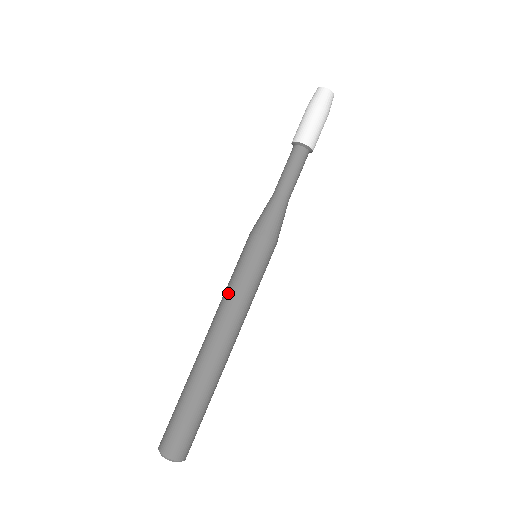
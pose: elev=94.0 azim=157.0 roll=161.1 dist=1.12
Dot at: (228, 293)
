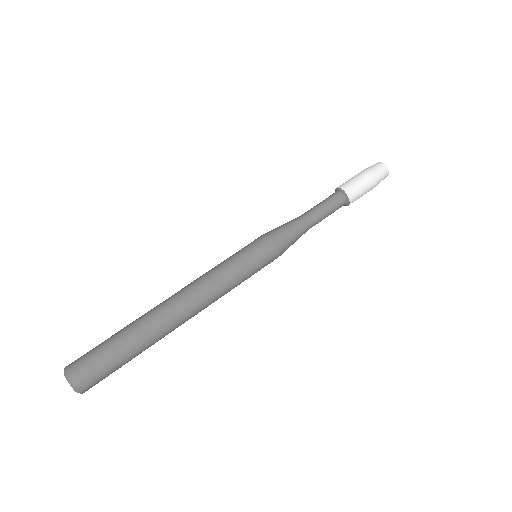
Dot at: (221, 276)
